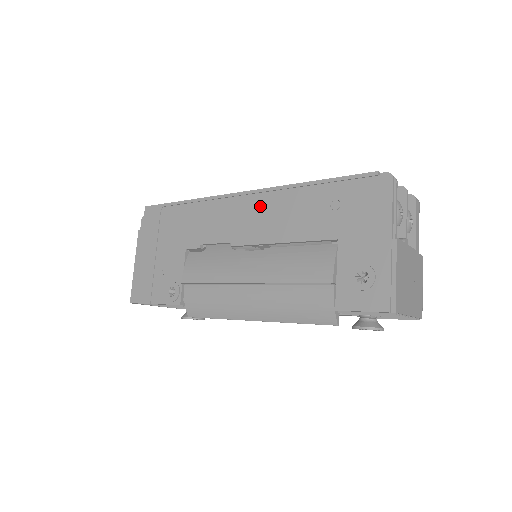
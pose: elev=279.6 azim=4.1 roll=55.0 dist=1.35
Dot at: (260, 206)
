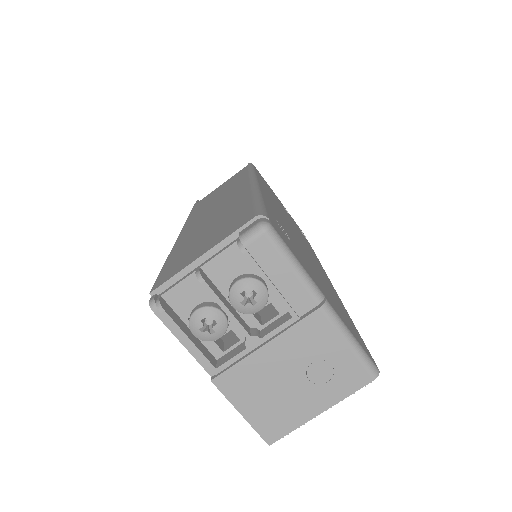
Dot at: occluded
